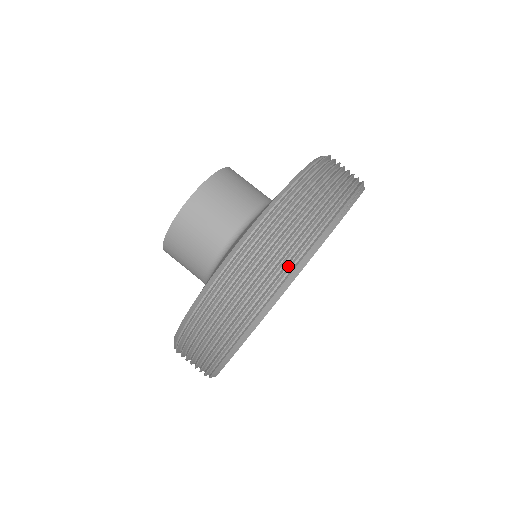
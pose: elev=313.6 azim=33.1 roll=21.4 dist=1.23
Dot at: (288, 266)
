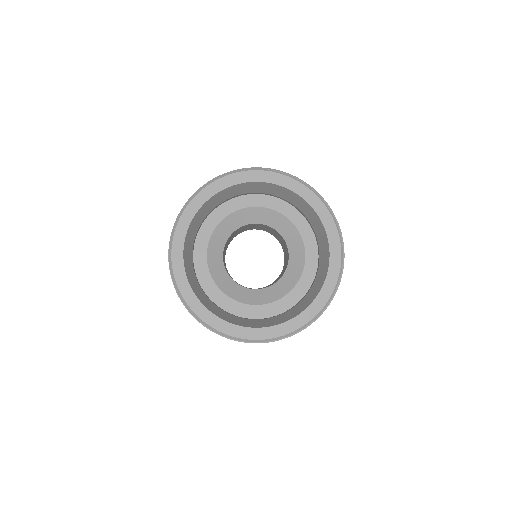
Dot at: (210, 181)
